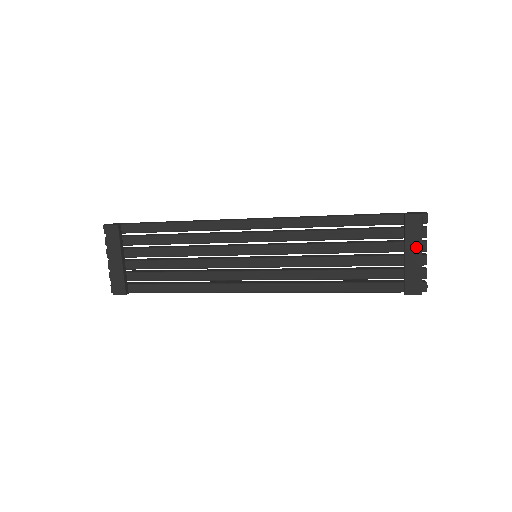
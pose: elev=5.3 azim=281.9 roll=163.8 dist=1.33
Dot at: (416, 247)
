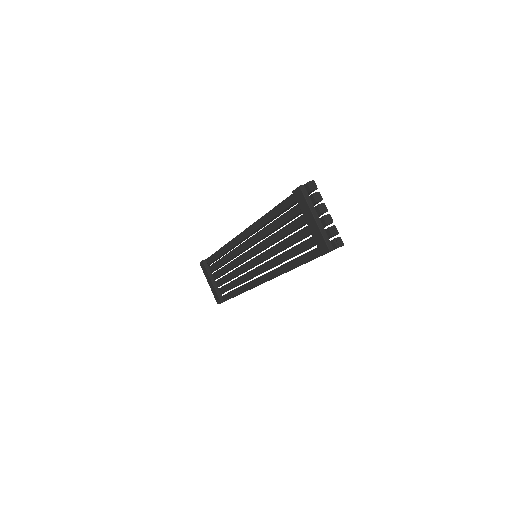
Dot at: (309, 214)
